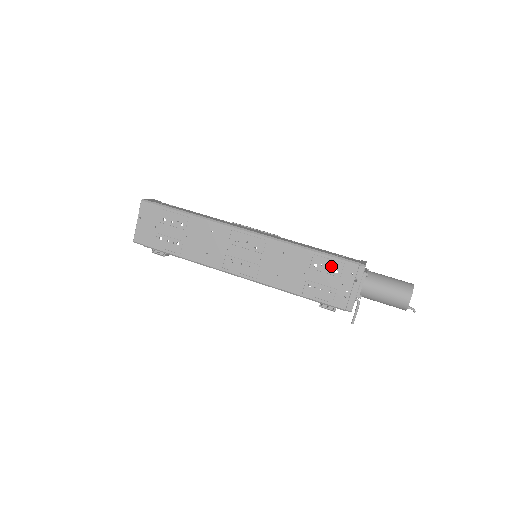
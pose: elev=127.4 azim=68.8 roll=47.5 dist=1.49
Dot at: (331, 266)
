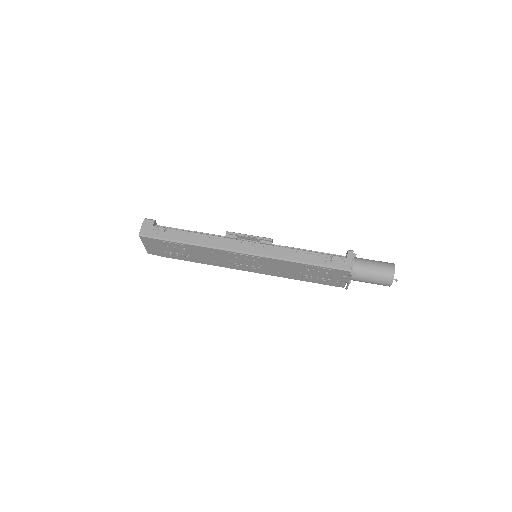
Dot at: (322, 271)
